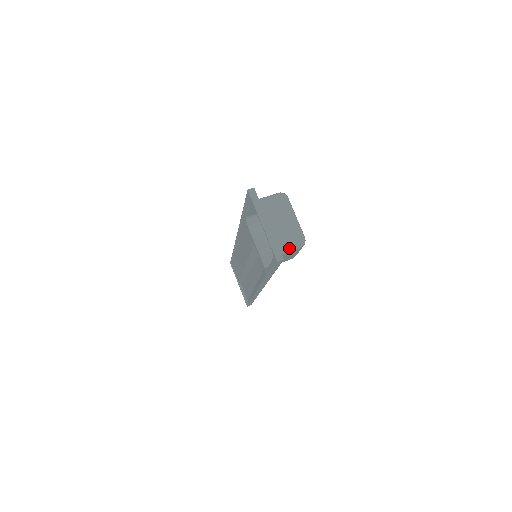
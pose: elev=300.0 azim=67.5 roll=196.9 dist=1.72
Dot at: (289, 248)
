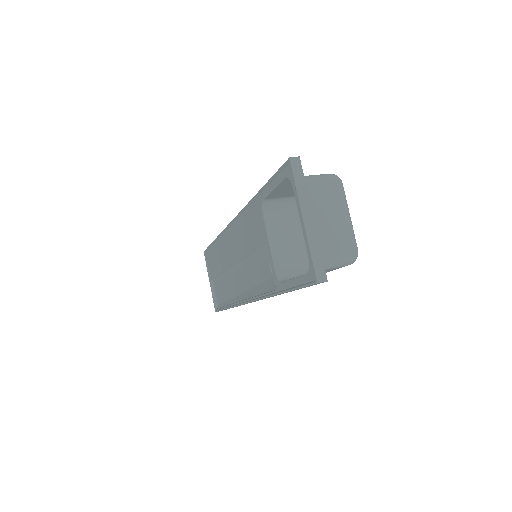
Dot at: (334, 263)
